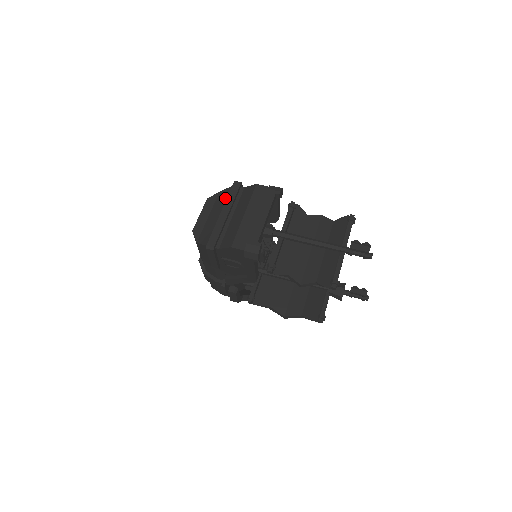
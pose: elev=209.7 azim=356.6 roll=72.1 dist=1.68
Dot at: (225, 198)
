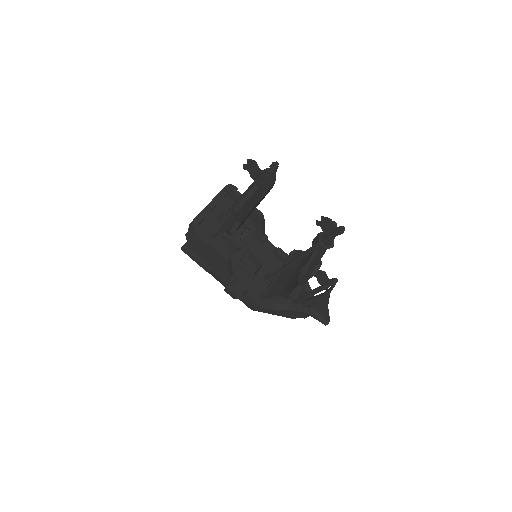
Dot at: occluded
